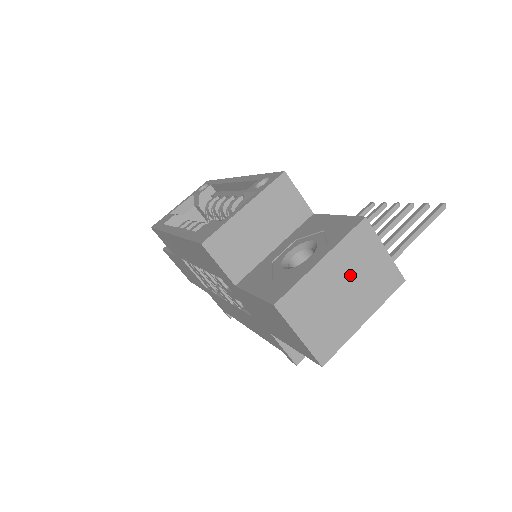
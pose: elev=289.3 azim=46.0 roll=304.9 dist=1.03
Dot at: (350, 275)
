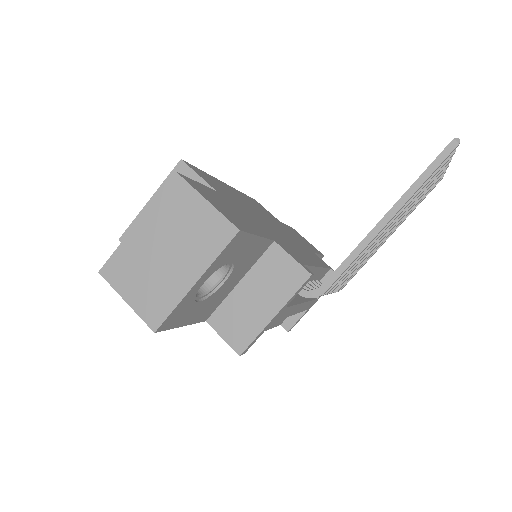
Dot at: (169, 234)
